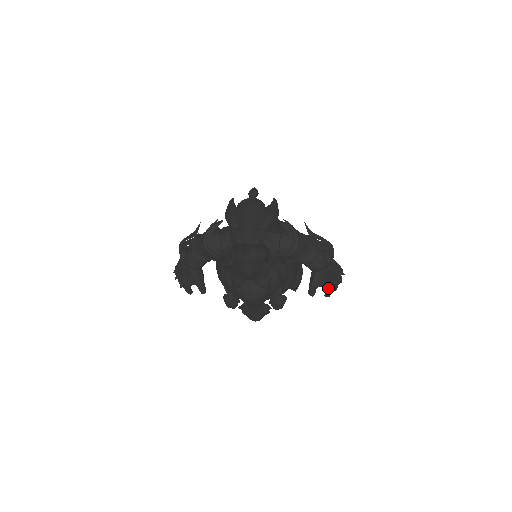
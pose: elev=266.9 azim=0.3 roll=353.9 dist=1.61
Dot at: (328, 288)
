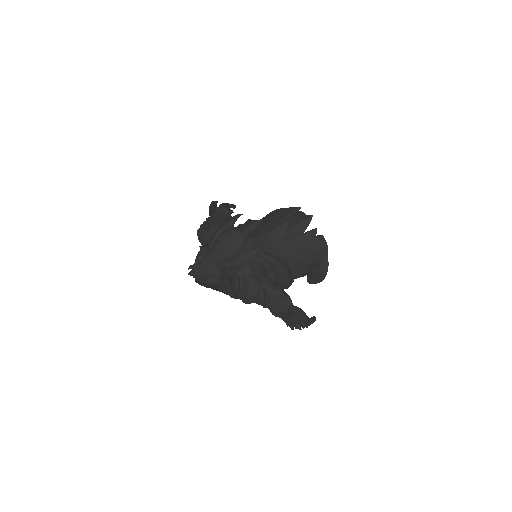
Dot at: (286, 324)
